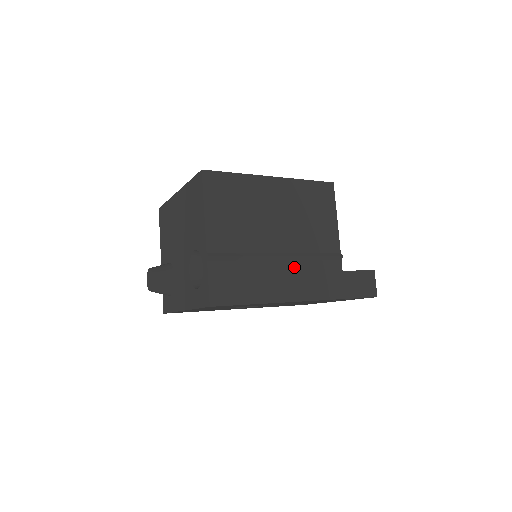
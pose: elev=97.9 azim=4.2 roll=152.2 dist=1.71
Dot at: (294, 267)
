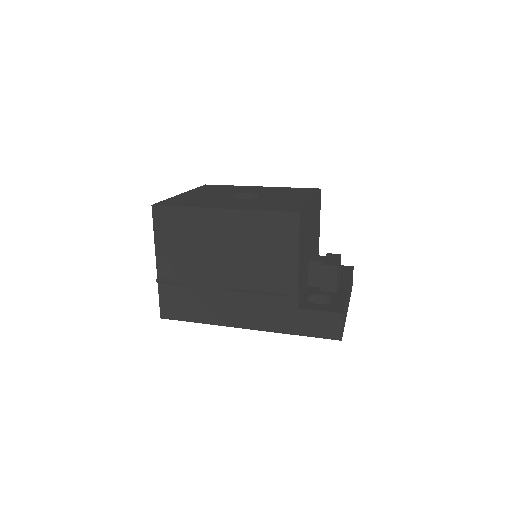
Dot at: (240, 298)
